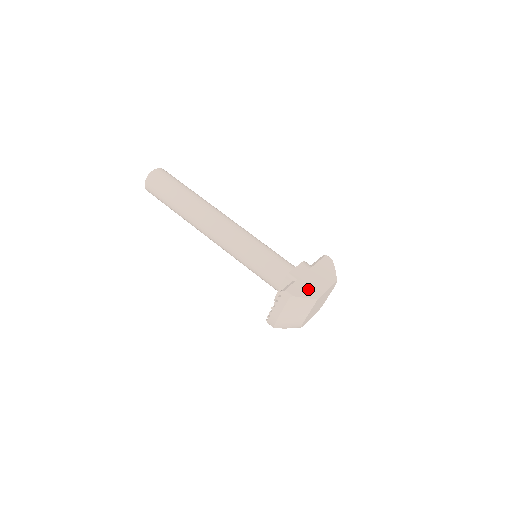
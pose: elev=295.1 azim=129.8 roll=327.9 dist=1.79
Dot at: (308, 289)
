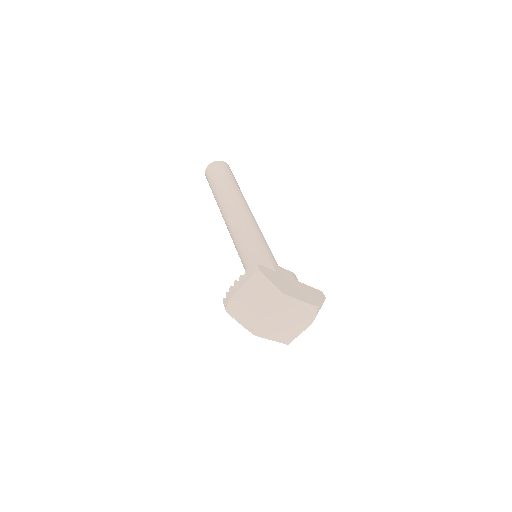
Dot at: (281, 283)
